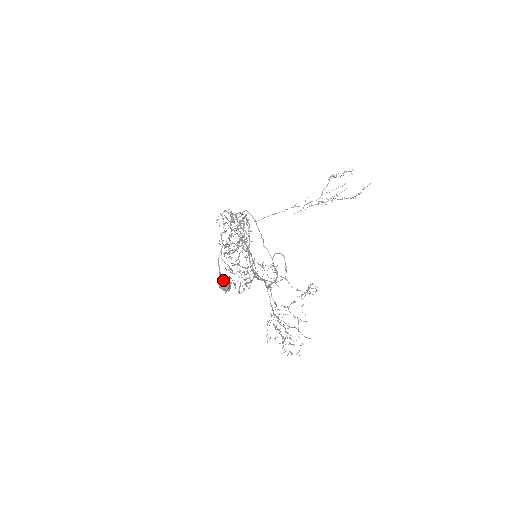
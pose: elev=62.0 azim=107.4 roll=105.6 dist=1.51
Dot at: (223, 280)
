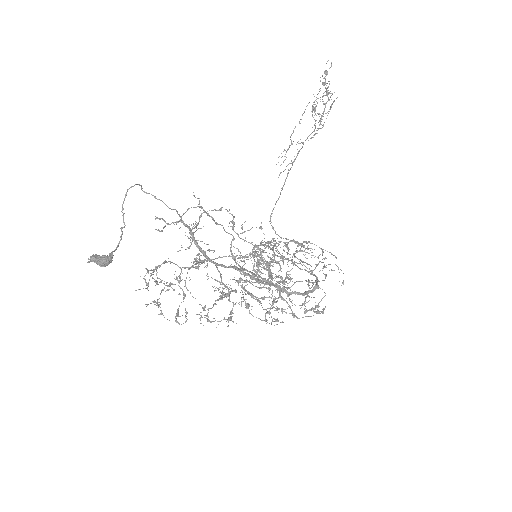
Dot at: occluded
